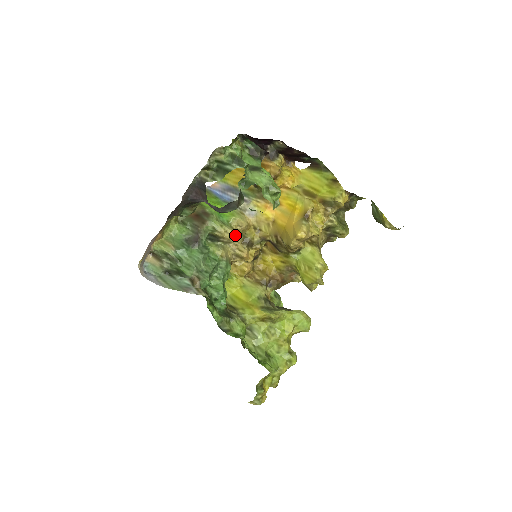
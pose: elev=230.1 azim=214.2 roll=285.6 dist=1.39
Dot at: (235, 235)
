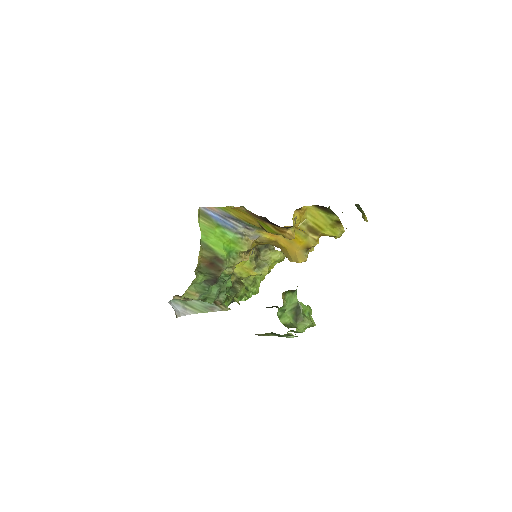
Dot at: (242, 258)
